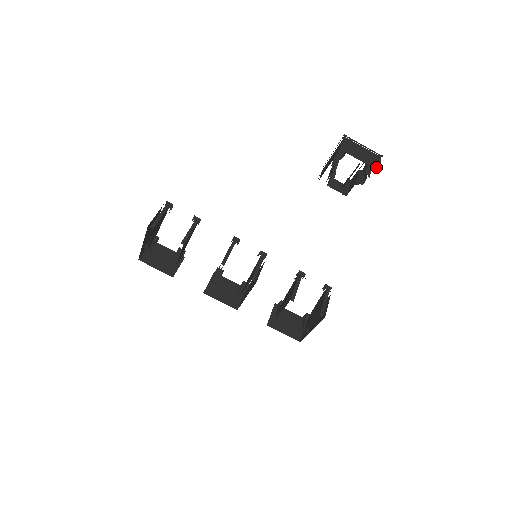
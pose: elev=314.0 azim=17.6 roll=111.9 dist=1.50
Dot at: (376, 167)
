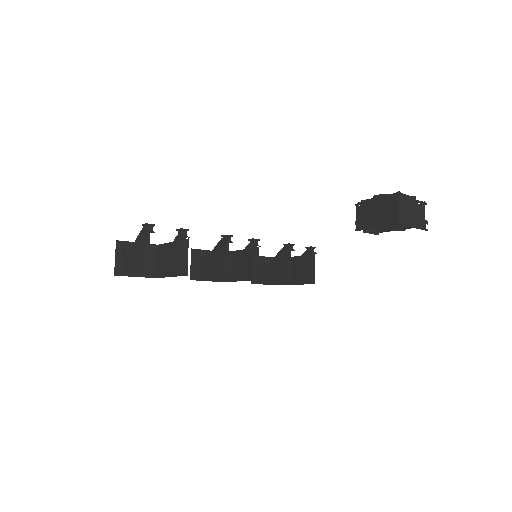
Dot at: (425, 229)
